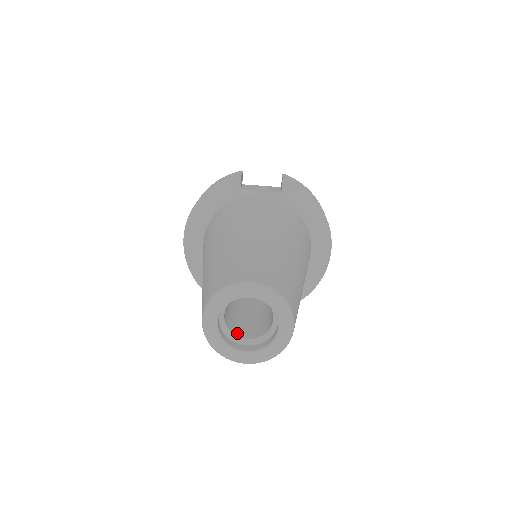
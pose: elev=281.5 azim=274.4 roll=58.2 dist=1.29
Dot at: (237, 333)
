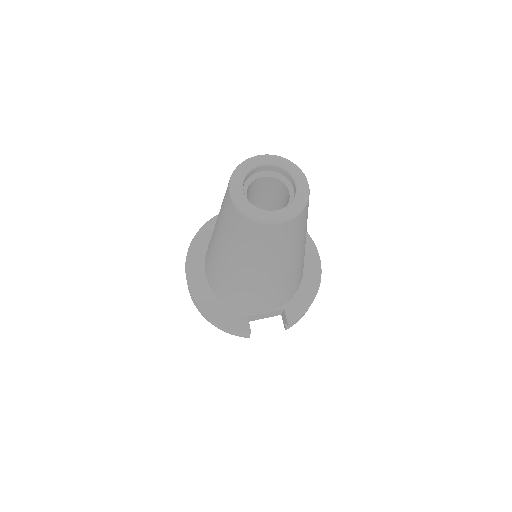
Dot at: occluded
